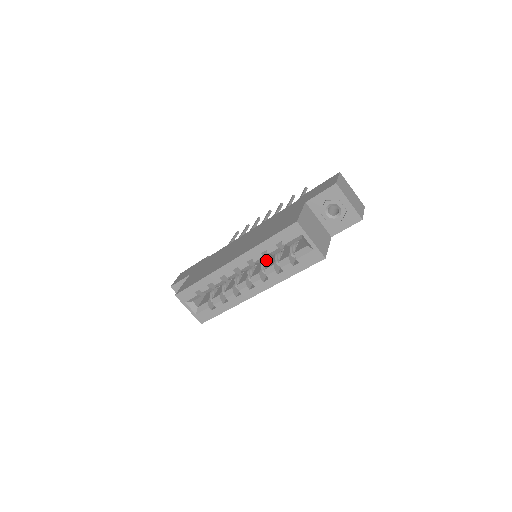
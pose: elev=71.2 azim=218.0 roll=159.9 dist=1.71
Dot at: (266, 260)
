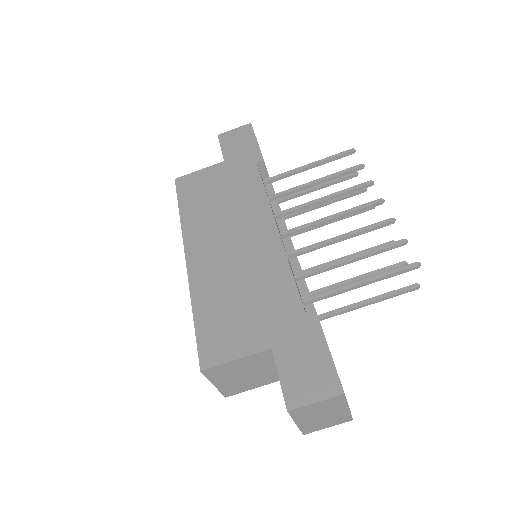
Dot at: occluded
